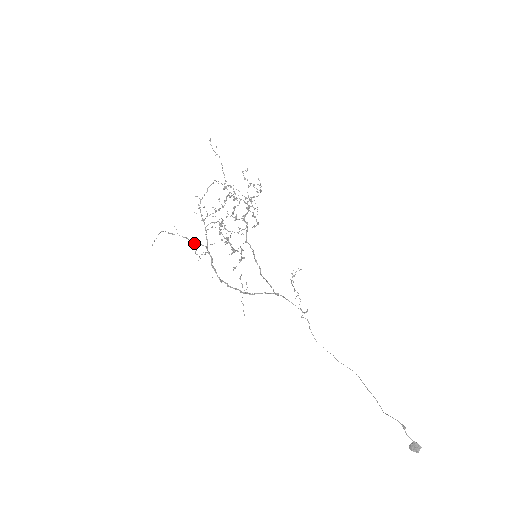
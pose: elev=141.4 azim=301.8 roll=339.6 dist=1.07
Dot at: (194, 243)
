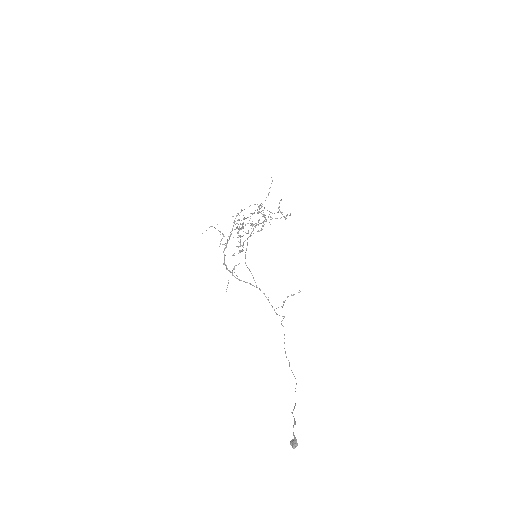
Dot at: occluded
